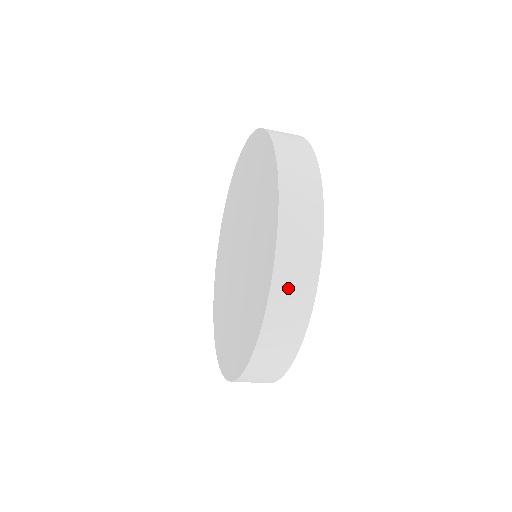
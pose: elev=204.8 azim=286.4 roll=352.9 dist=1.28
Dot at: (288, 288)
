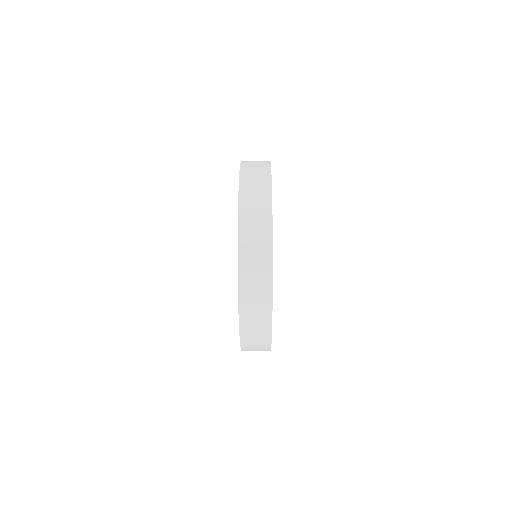
Dot at: (252, 339)
